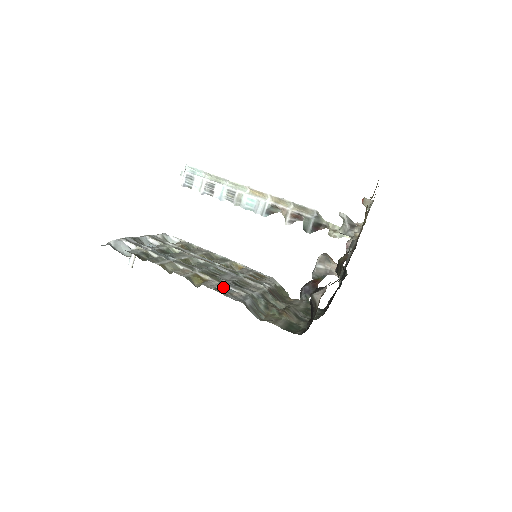
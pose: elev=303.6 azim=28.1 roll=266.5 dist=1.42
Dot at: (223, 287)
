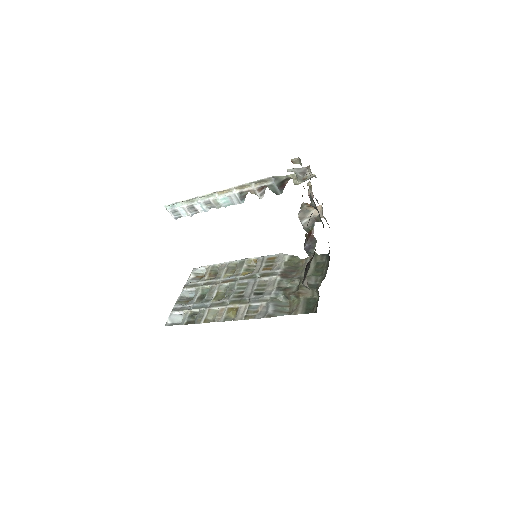
Dot at: (249, 309)
